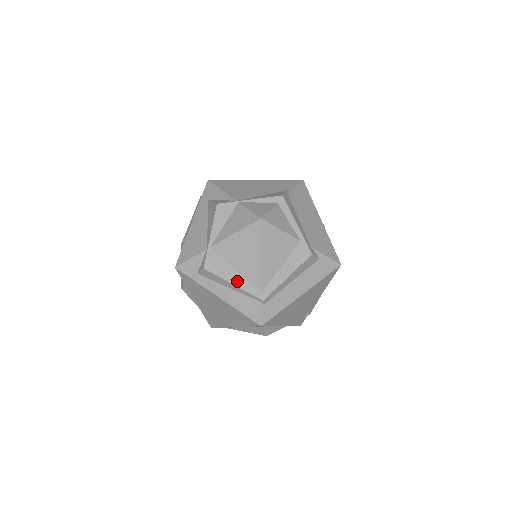
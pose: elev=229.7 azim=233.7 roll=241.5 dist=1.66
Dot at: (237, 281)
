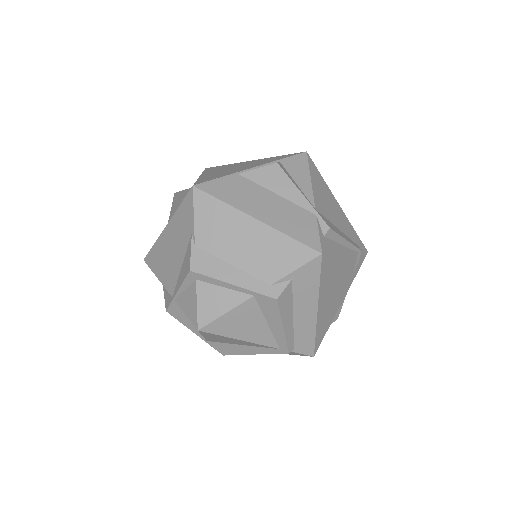
Dot at: (253, 351)
